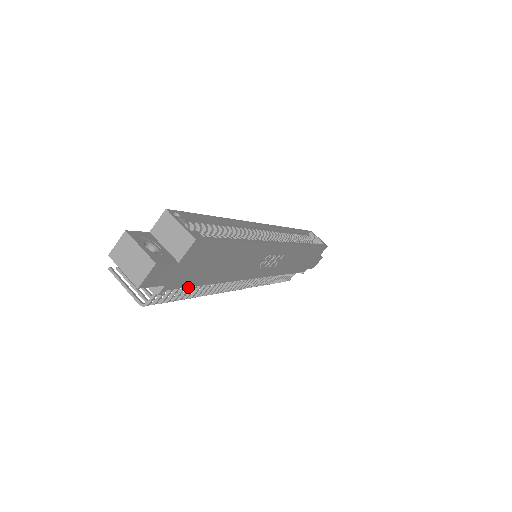
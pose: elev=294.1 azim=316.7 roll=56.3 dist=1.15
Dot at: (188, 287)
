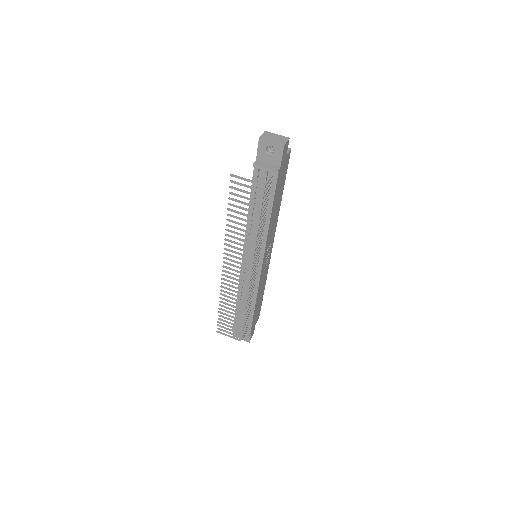
Dot at: (265, 206)
